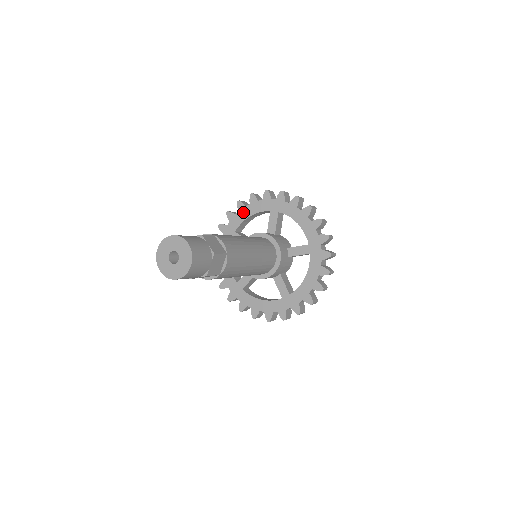
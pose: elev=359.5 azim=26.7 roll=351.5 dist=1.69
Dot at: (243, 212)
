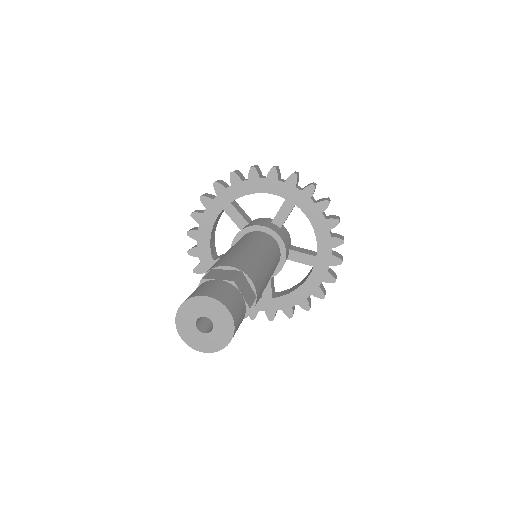
Dot at: (201, 237)
